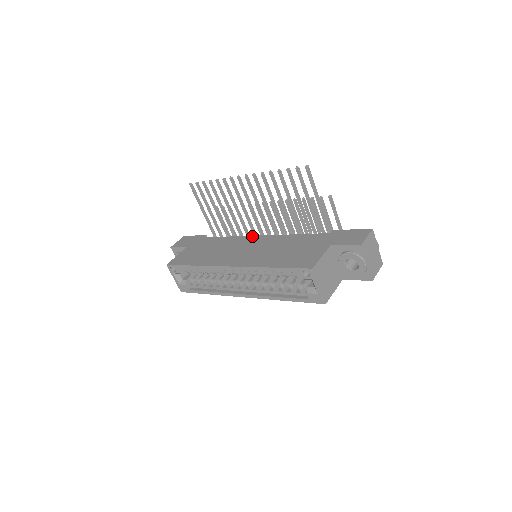
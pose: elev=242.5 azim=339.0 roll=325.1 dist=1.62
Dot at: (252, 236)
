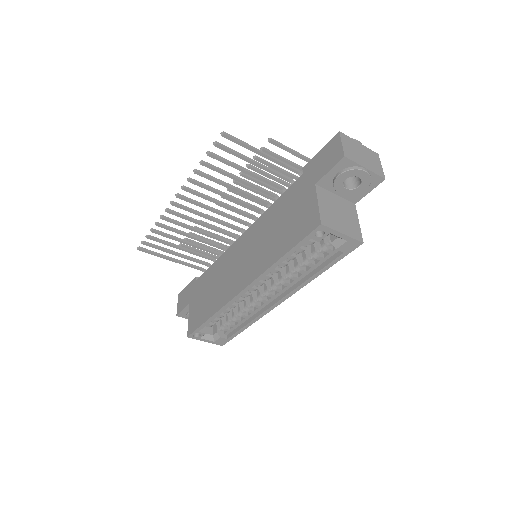
Dot at: (235, 242)
